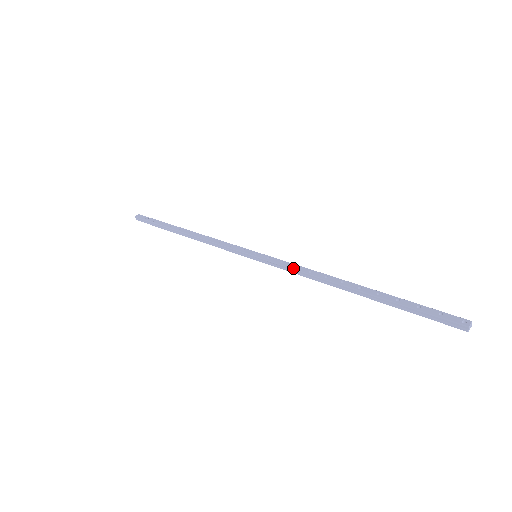
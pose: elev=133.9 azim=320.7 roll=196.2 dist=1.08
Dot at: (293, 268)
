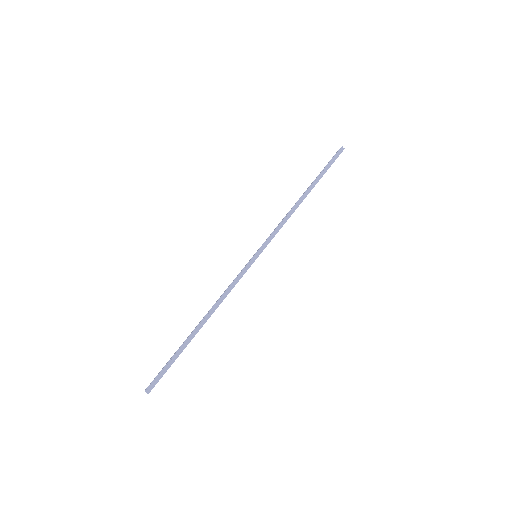
Dot at: (277, 226)
